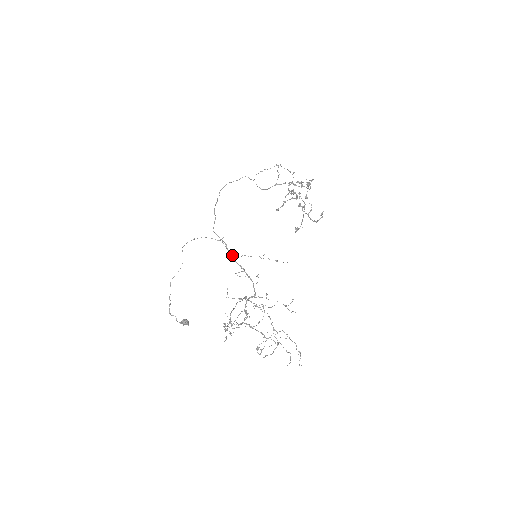
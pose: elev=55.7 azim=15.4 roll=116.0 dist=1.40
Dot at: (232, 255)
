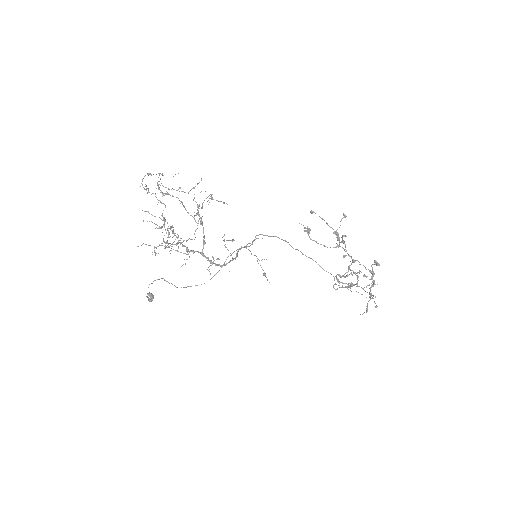
Dot at: (243, 247)
